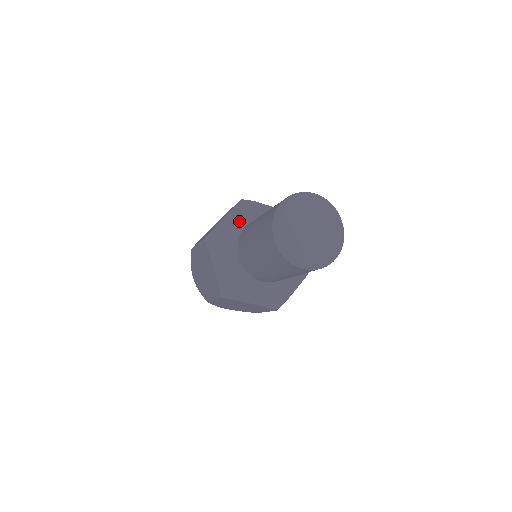
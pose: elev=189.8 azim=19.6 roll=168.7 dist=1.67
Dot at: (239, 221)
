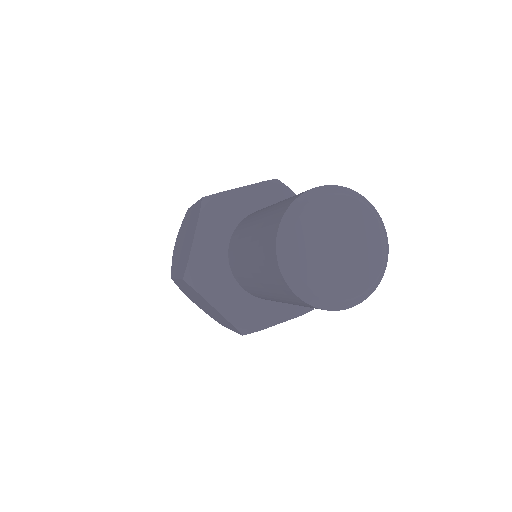
Dot at: (215, 231)
